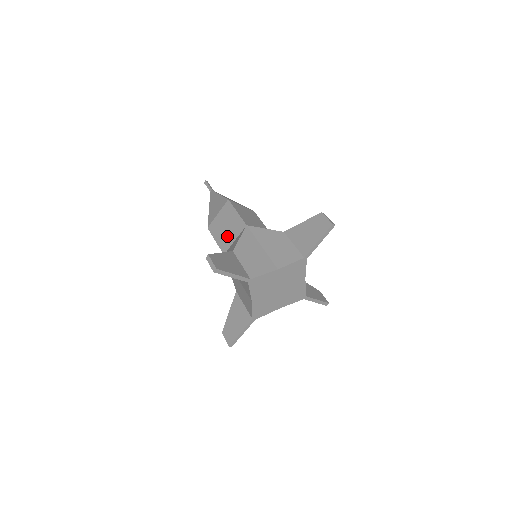
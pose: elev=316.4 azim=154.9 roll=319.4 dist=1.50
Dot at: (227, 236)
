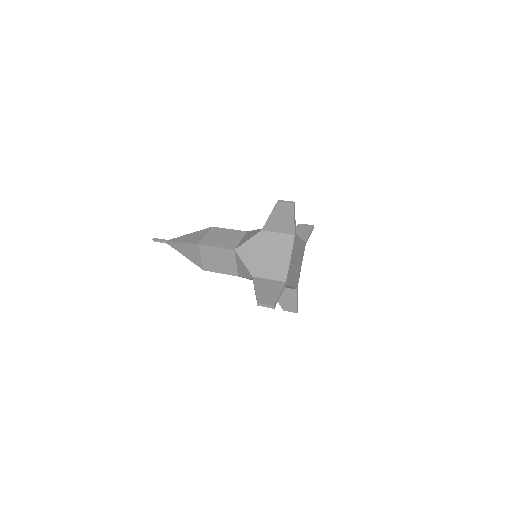
Dot at: (227, 265)
